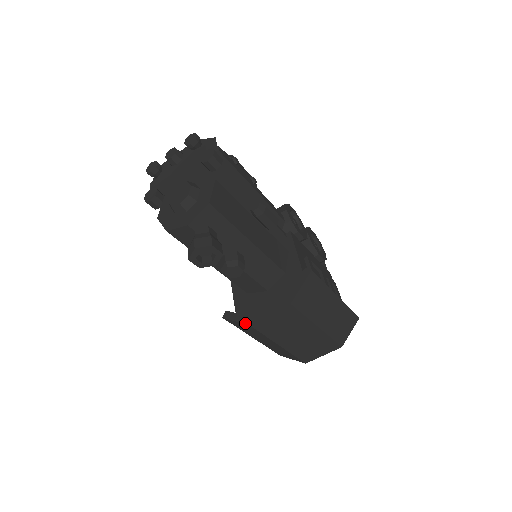
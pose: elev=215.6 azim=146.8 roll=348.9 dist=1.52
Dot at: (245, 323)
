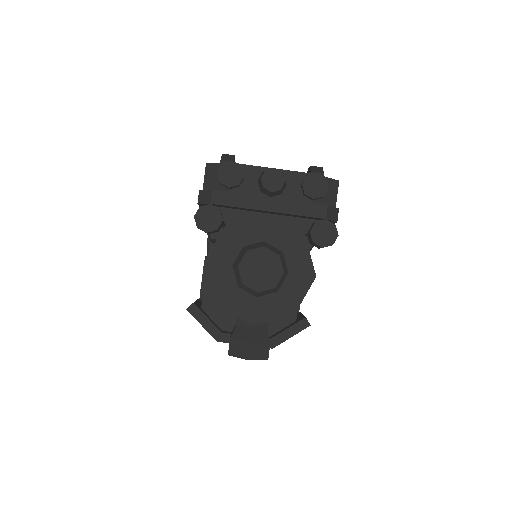
Dot at: (213, 336)
